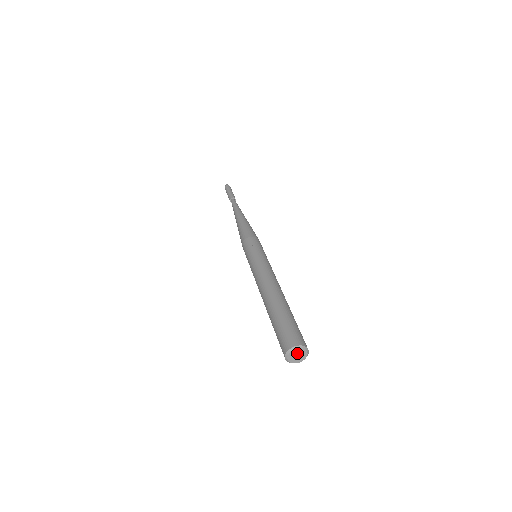
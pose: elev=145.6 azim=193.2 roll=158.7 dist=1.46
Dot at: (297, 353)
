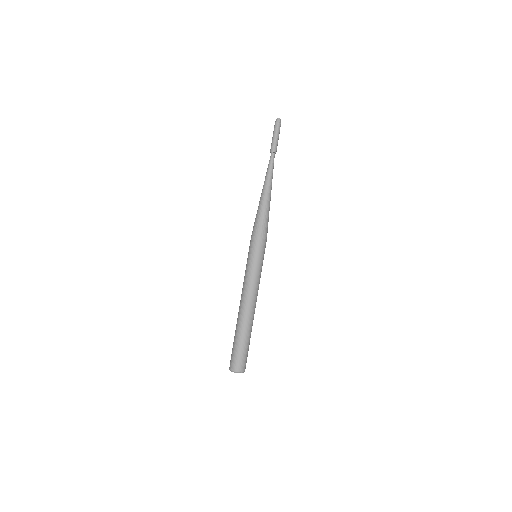
Dot at: occluded
